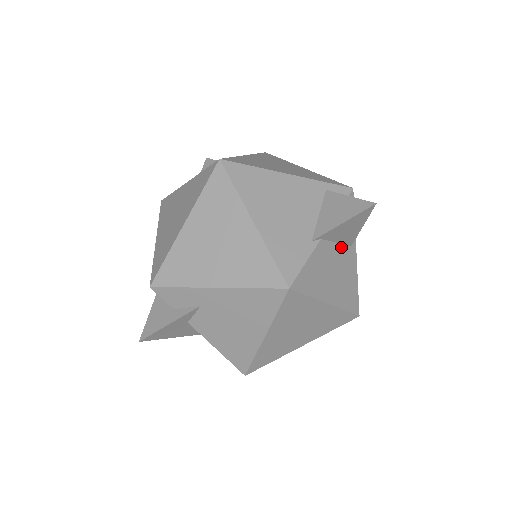
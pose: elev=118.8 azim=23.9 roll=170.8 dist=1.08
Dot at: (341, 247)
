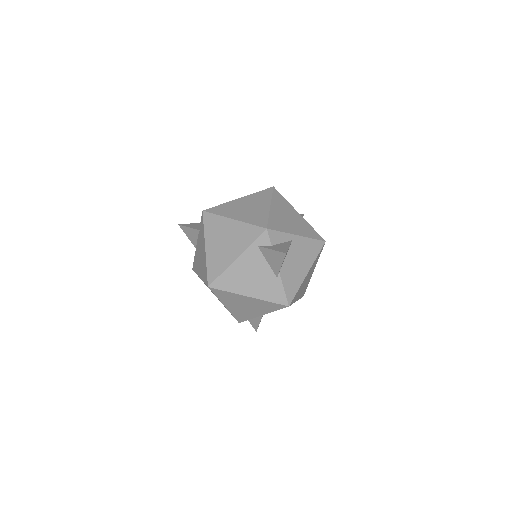
Dot at: (289, 252)
